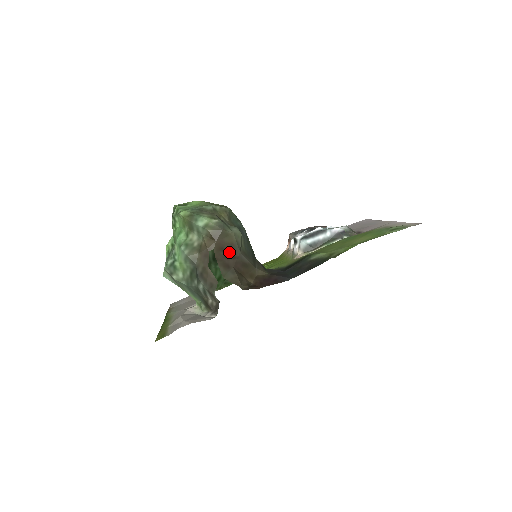
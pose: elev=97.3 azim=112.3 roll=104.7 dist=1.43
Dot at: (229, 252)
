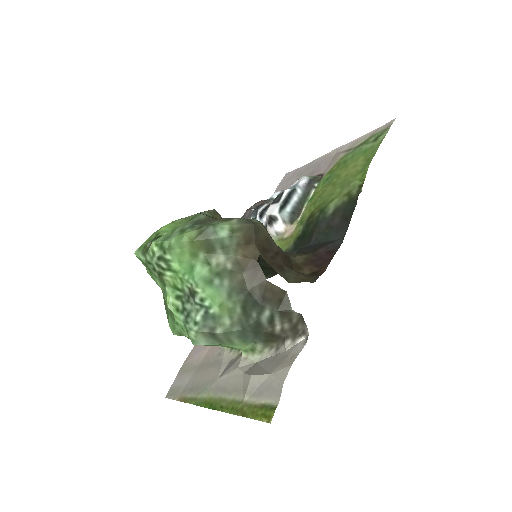
Dot at: (270, 250)
